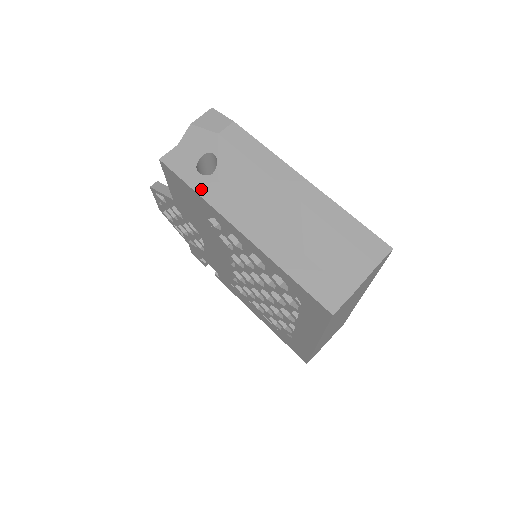
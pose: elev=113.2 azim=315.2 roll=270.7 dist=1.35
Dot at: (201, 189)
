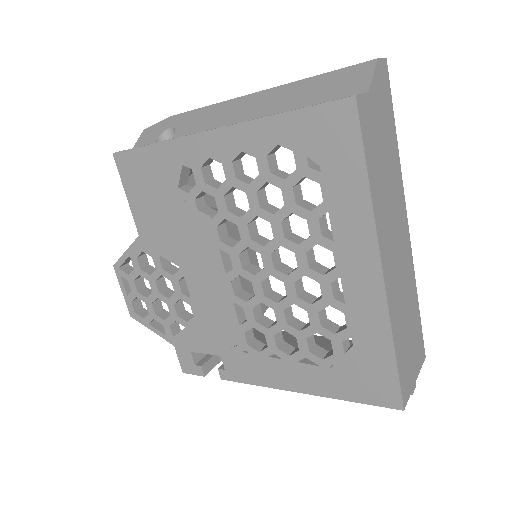
Dot at: occluded
